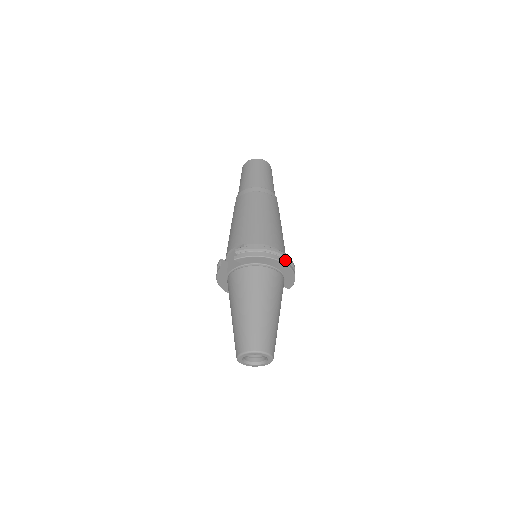
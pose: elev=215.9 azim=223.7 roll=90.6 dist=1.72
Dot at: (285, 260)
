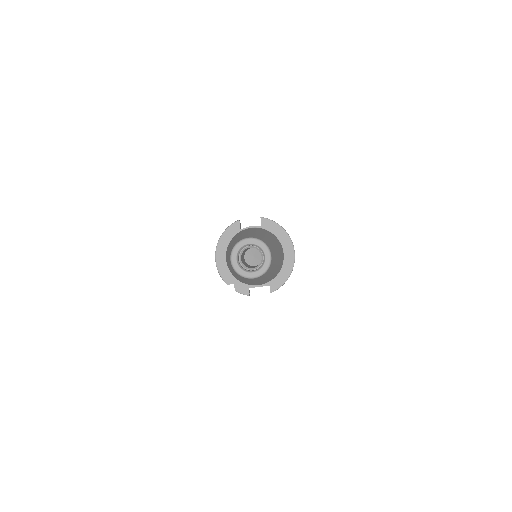
Dot at: occluded
